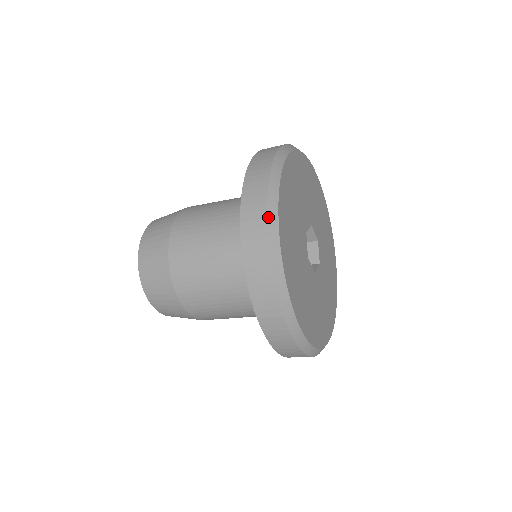
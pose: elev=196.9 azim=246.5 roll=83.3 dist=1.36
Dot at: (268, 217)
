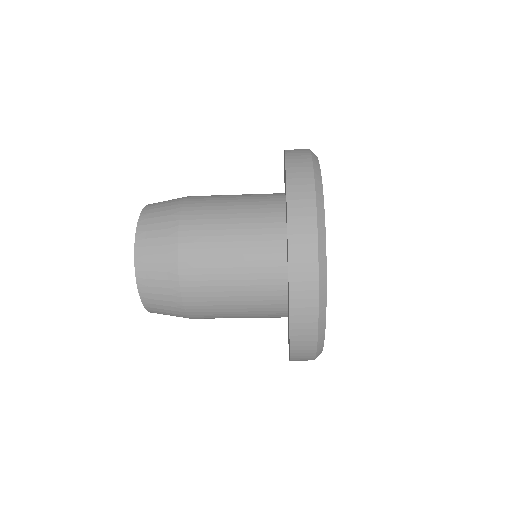
Dot at: (315, 177)
